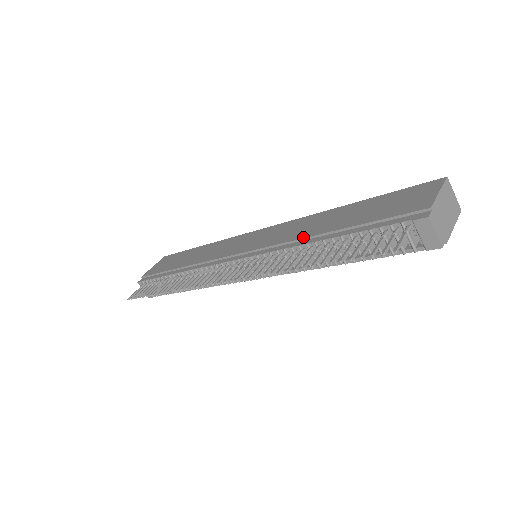
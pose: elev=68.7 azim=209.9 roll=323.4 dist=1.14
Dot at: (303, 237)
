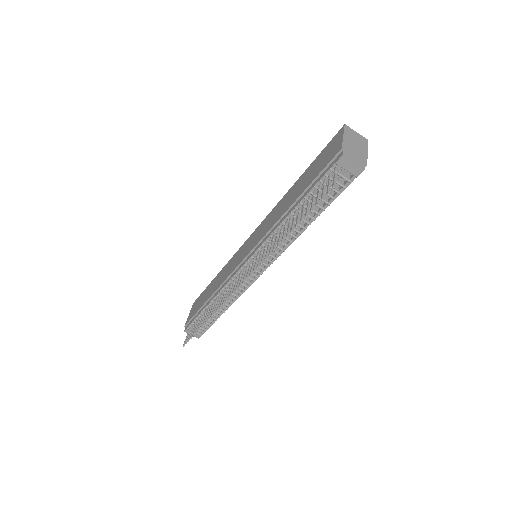
Dot at: (277, 220)
